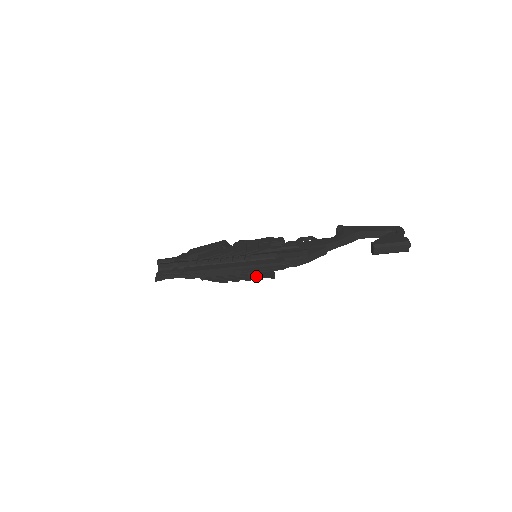
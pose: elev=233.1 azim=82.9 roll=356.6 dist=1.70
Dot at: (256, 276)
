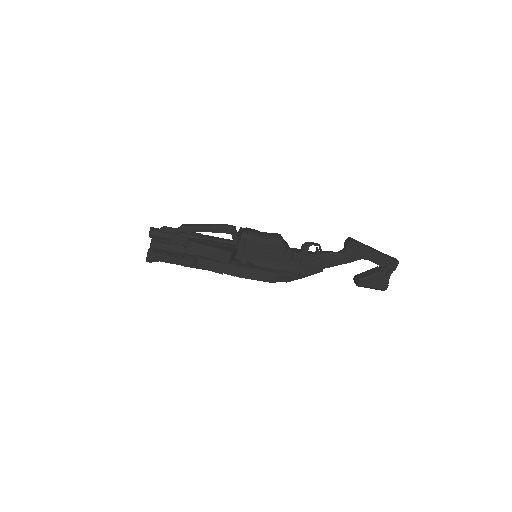
Dot at: occluded
